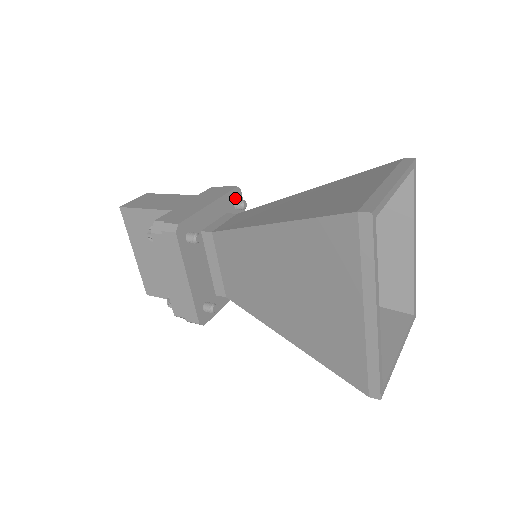
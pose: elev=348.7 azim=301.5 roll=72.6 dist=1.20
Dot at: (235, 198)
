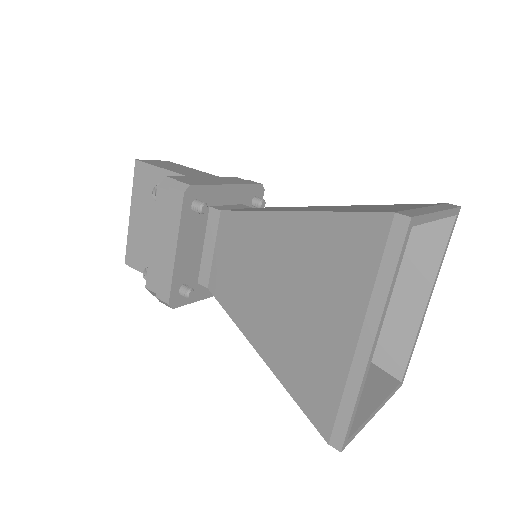
Dot at: (256, 194)
